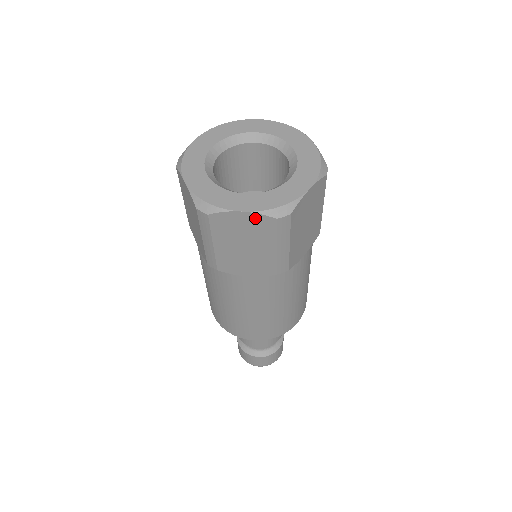
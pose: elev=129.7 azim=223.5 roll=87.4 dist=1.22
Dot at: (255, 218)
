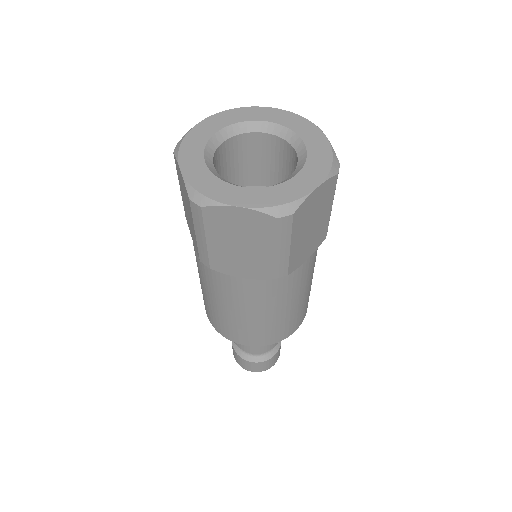
Dot at: (324, 187)
